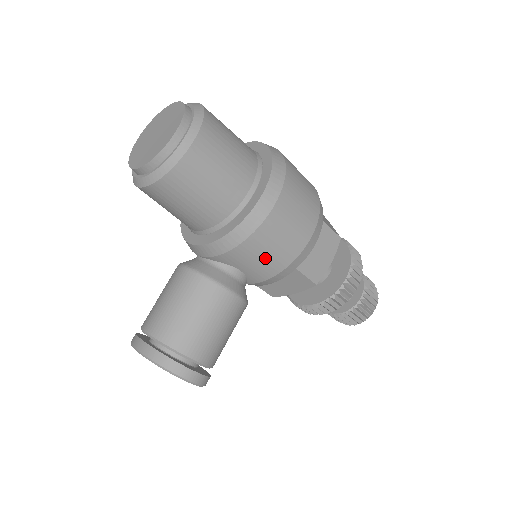
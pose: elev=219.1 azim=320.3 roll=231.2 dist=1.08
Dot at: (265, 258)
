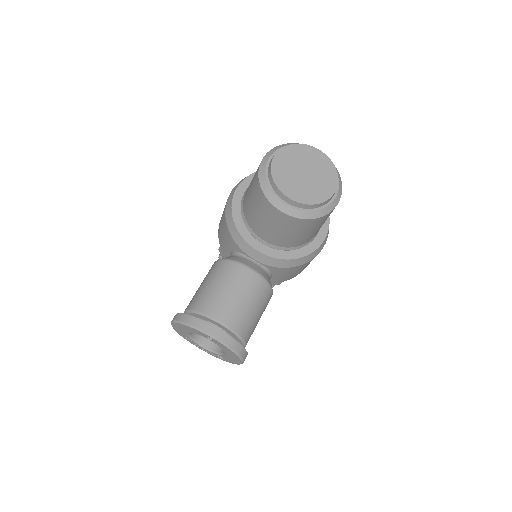
Dot at: (294, 273)
